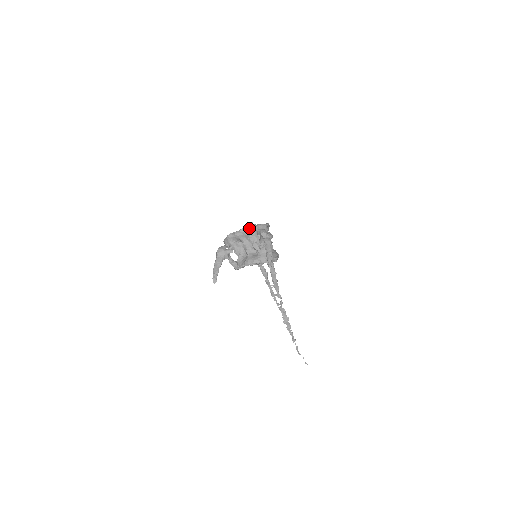
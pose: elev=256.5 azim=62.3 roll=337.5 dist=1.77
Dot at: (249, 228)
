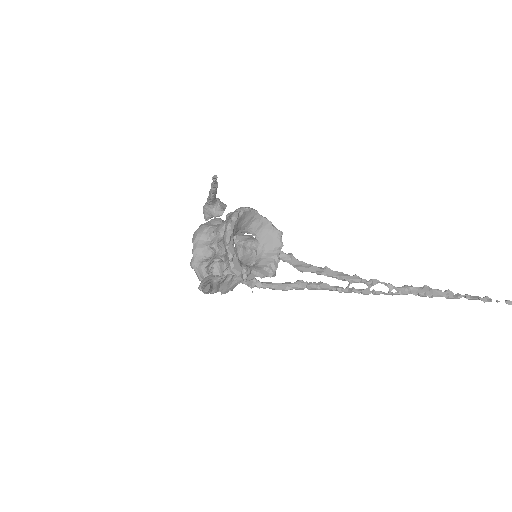
Dot at: (196, 230)
